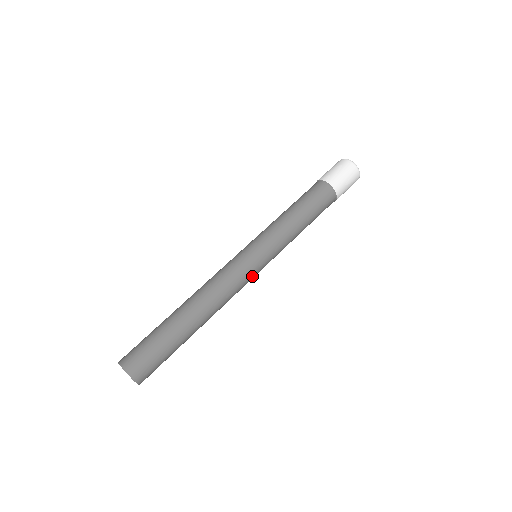
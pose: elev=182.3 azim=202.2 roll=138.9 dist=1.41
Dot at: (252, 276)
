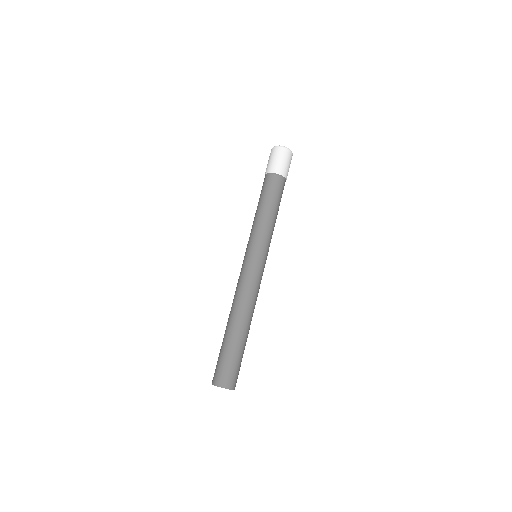
Dot at: (258, 270)
